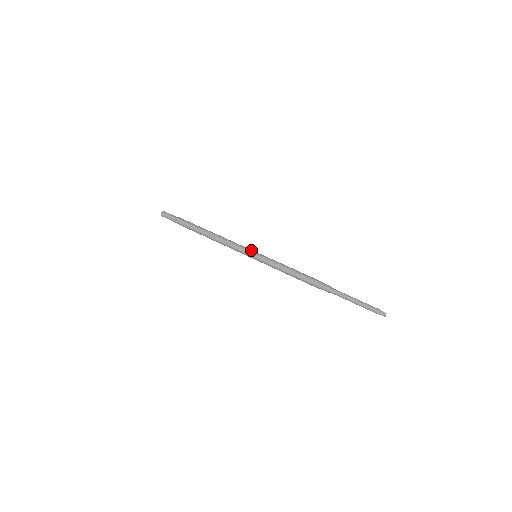
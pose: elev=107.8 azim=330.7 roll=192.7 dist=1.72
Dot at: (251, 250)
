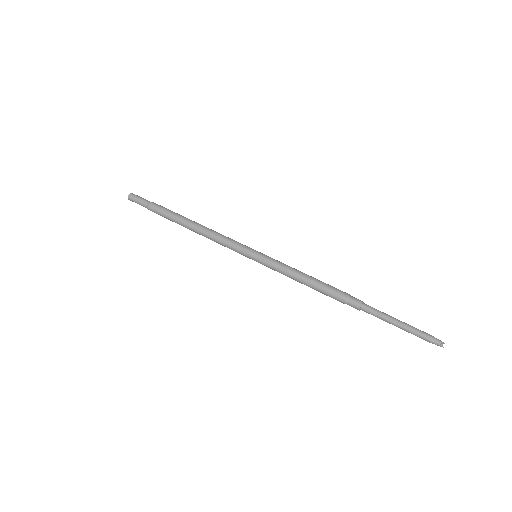
Dot at: occluded
